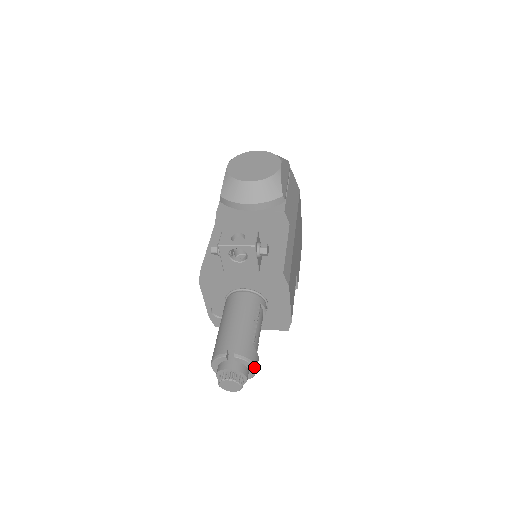
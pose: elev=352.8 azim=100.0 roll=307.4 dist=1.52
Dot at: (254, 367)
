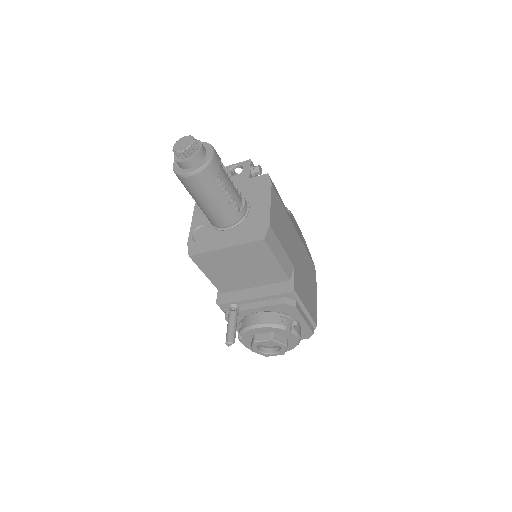
Dot at: (213, 148)
